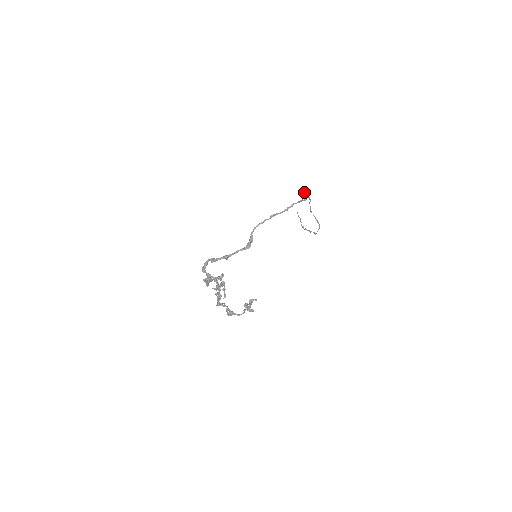
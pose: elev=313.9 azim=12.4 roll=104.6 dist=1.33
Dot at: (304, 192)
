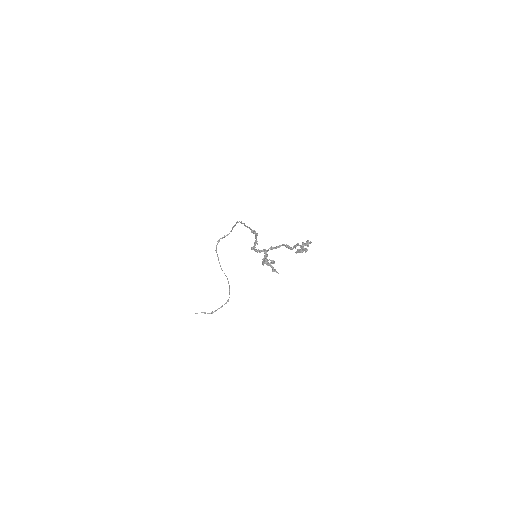
Dot at: (219, 240)
